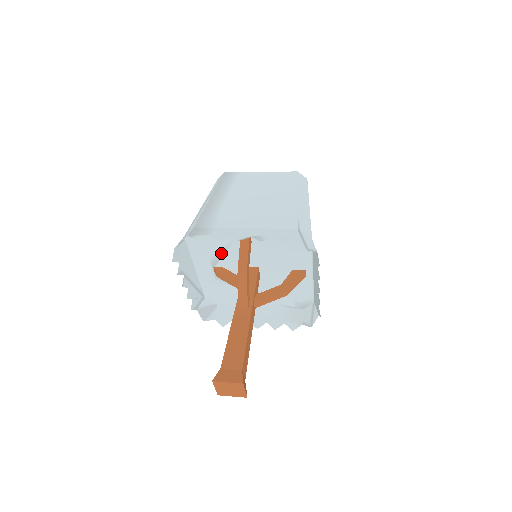
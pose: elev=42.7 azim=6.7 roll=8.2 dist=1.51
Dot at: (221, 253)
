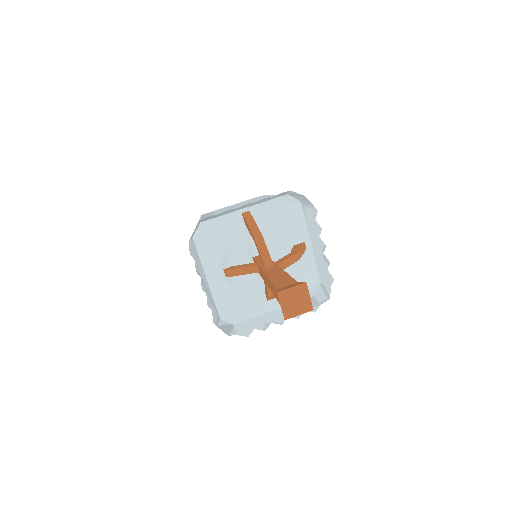
Dot at: (228, 247)
